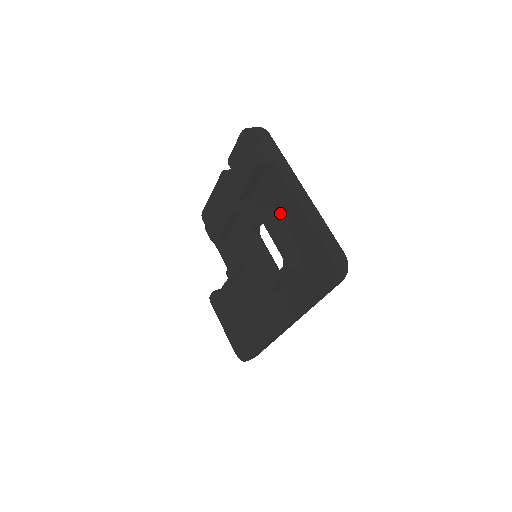
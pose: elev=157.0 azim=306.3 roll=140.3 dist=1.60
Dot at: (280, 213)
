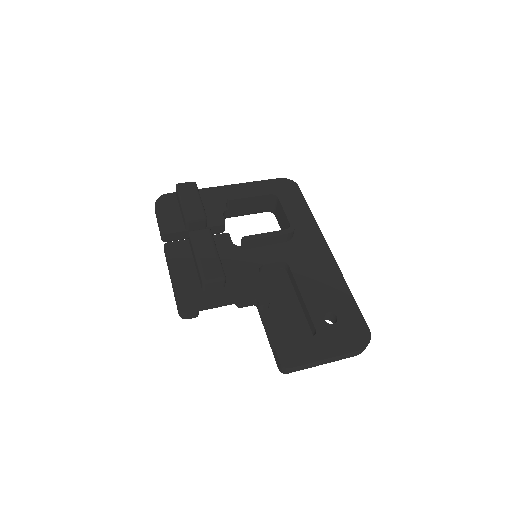
Dot at: occluded
